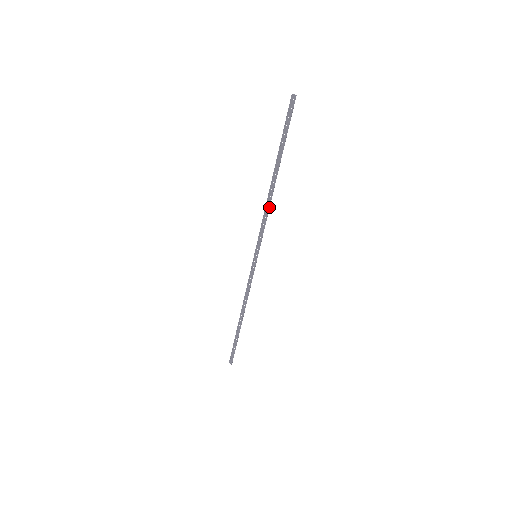
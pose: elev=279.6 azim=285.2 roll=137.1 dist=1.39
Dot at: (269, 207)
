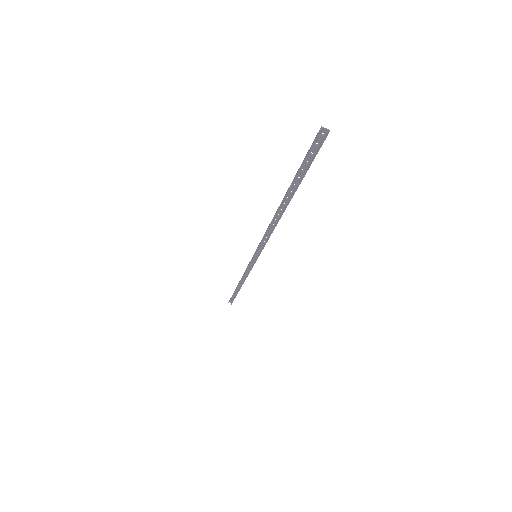
Dot at: (273, 229)
